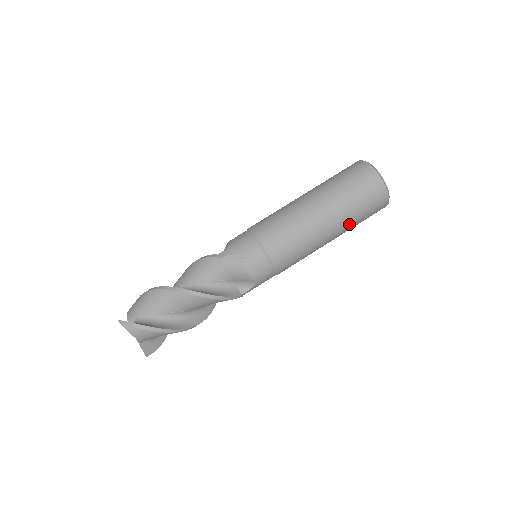
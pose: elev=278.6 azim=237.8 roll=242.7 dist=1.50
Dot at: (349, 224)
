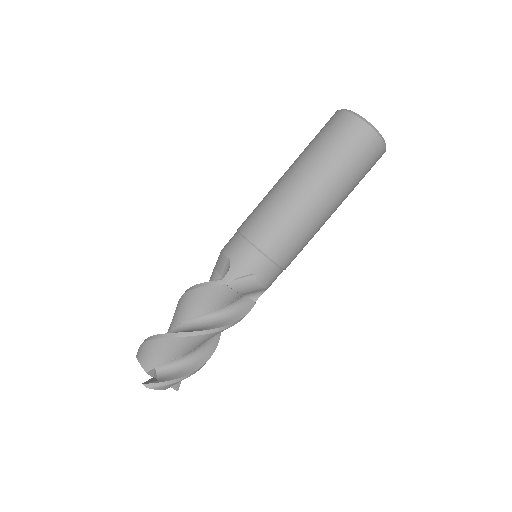
Dot at: occluded
